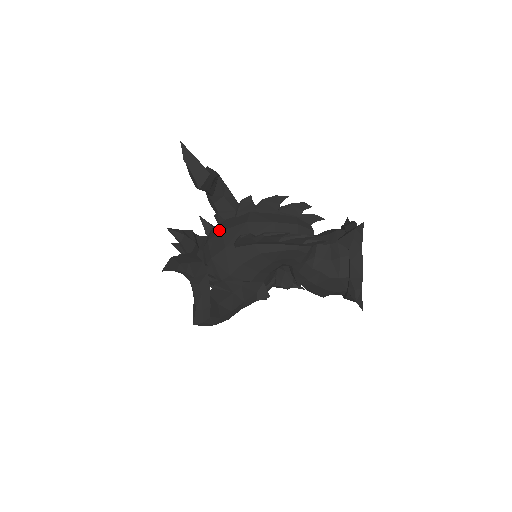
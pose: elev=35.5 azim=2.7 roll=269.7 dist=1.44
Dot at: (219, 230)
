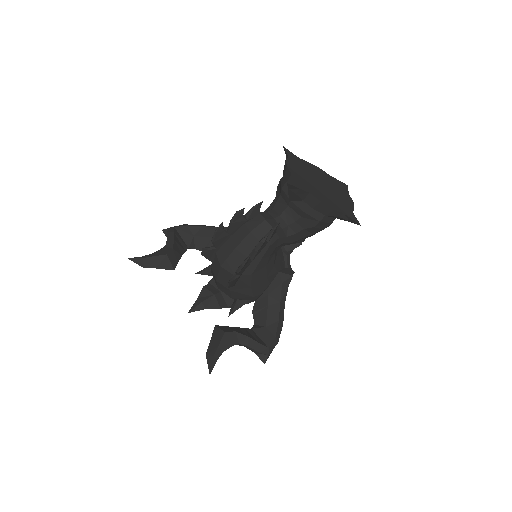
Dot at: (215, 279)
